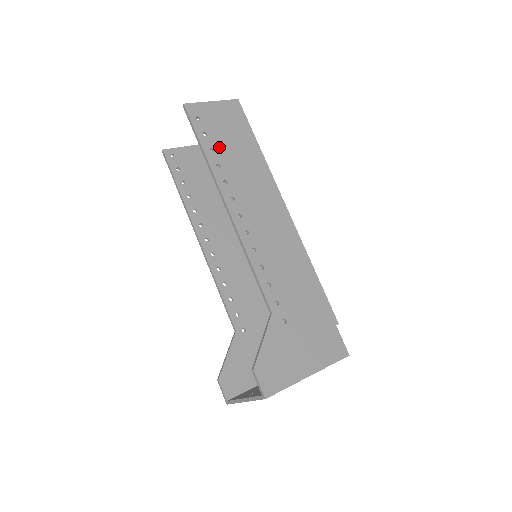
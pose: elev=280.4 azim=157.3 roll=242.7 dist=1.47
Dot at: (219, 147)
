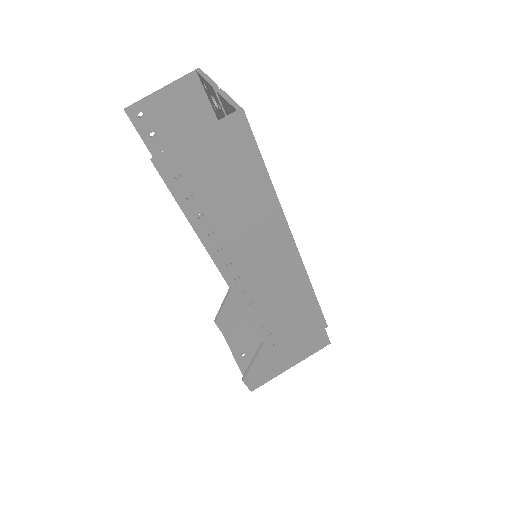
Dot at: (211, 208)
